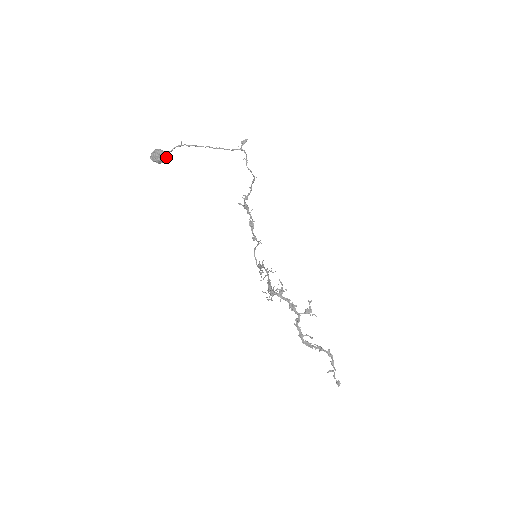
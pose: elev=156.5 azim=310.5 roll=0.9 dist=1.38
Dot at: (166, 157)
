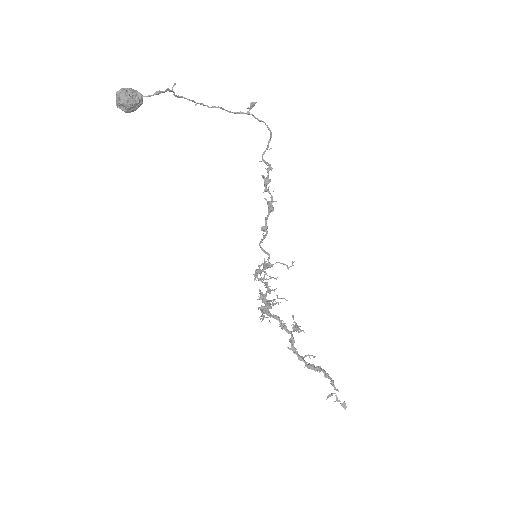
Dot at: (141, 103)
